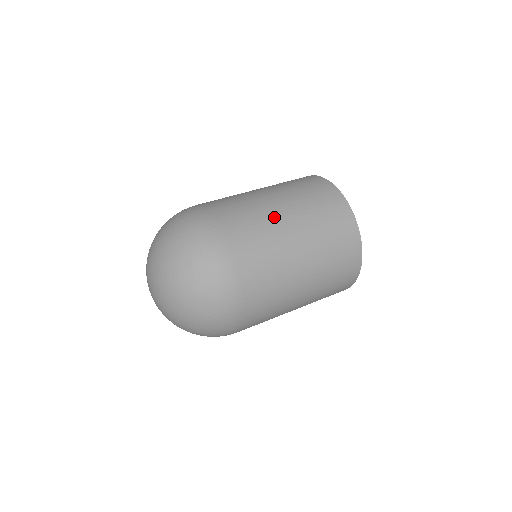
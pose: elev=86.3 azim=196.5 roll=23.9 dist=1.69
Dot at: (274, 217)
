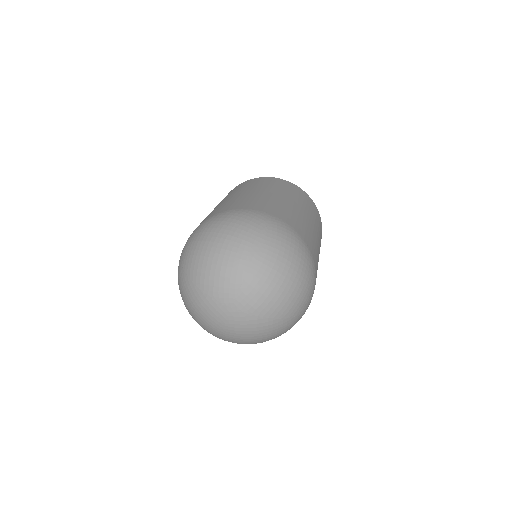
Dot at: occluded
